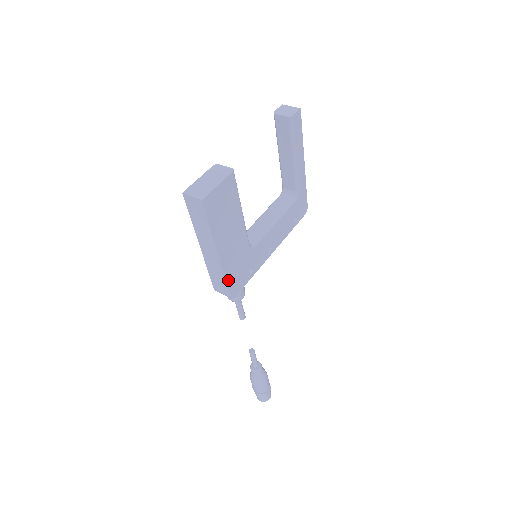
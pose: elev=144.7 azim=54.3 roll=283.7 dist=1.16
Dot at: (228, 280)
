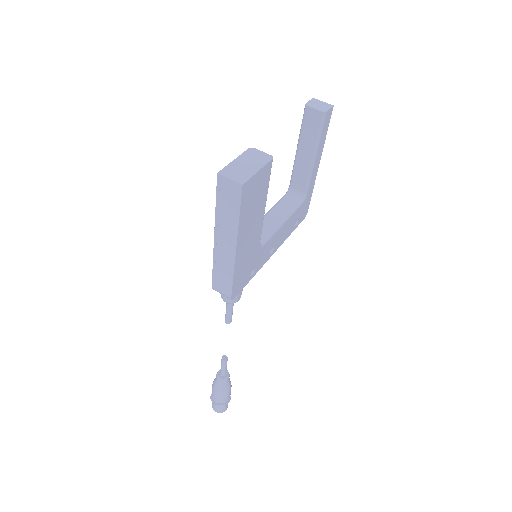
Dot at: (235, 279)
